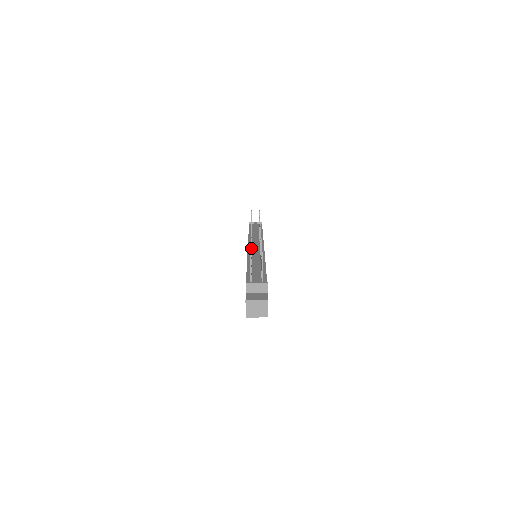
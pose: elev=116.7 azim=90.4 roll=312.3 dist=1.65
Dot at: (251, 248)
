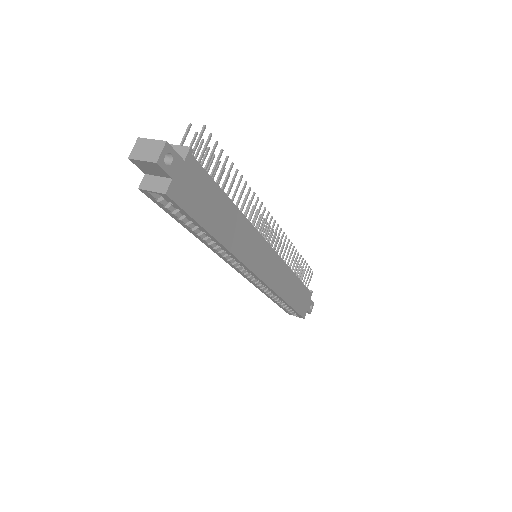
Dot at: (219, 162)
